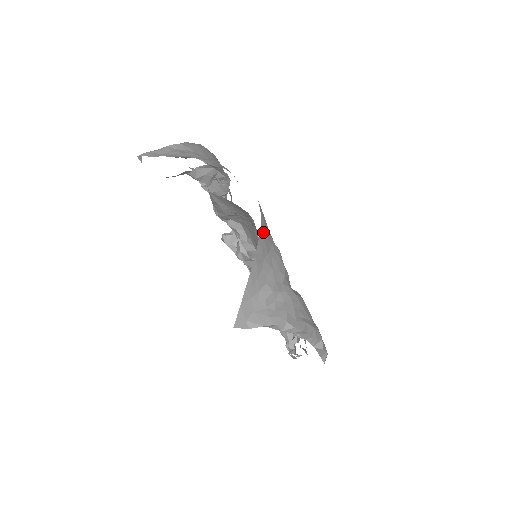
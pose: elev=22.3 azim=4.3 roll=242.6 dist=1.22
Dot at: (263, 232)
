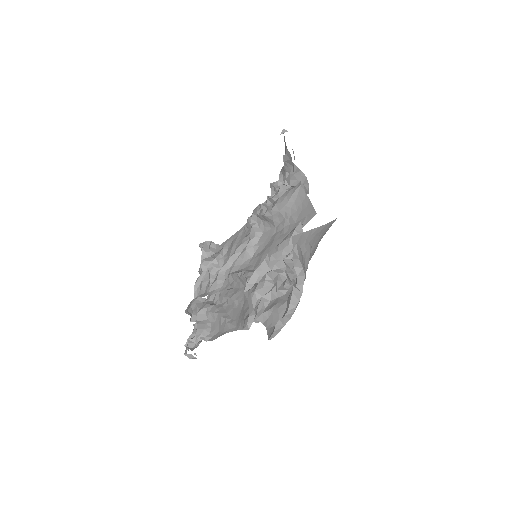
Dot at: occluded
